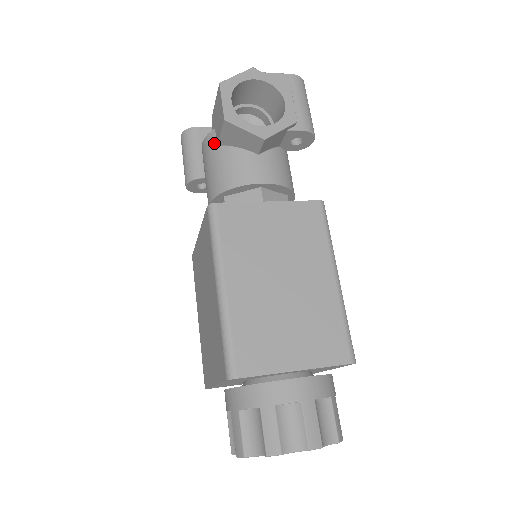
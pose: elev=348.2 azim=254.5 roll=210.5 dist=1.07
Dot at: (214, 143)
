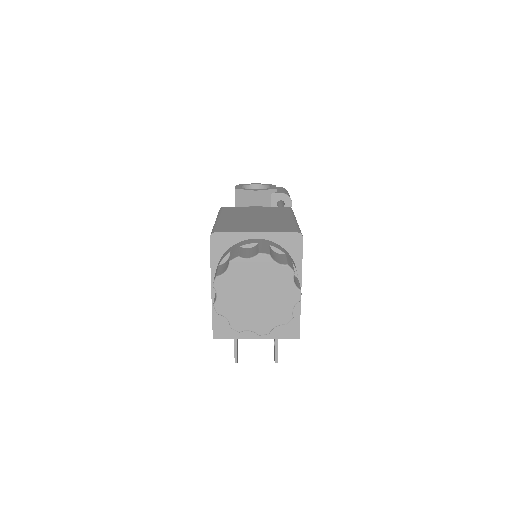
Dot at: occluded
